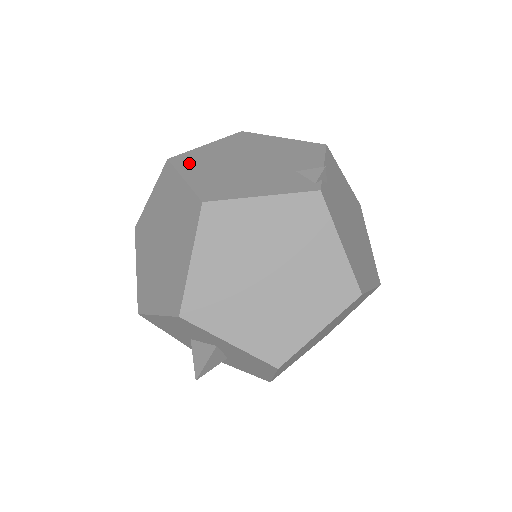
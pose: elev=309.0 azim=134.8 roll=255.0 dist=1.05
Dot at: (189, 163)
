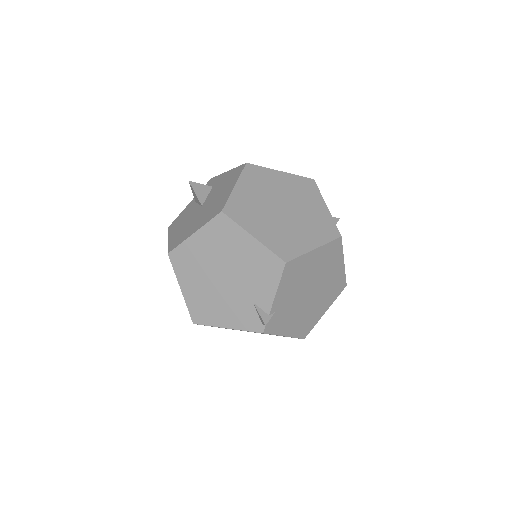
Dot at: (182, 266)
